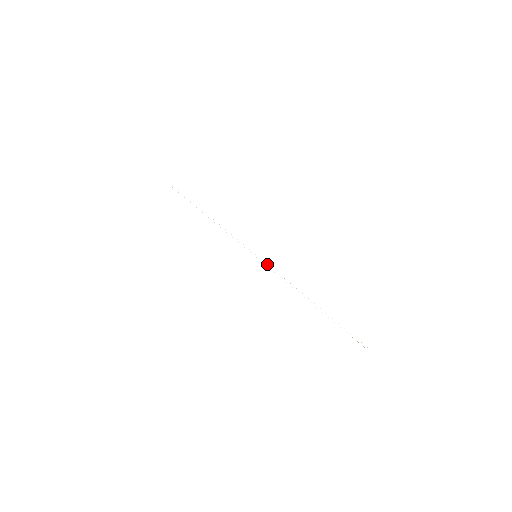
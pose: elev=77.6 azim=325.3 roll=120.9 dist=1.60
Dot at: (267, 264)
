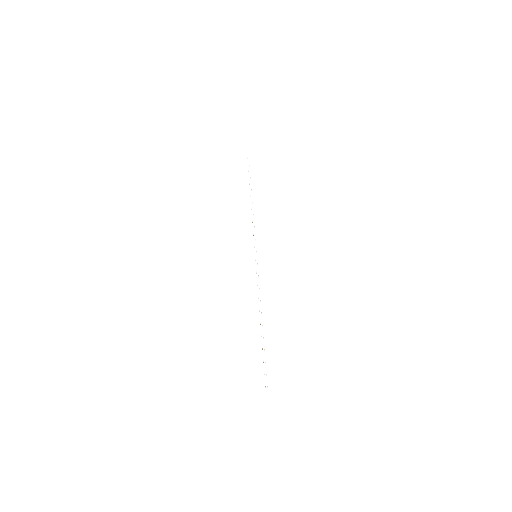
Dot at: occluded
